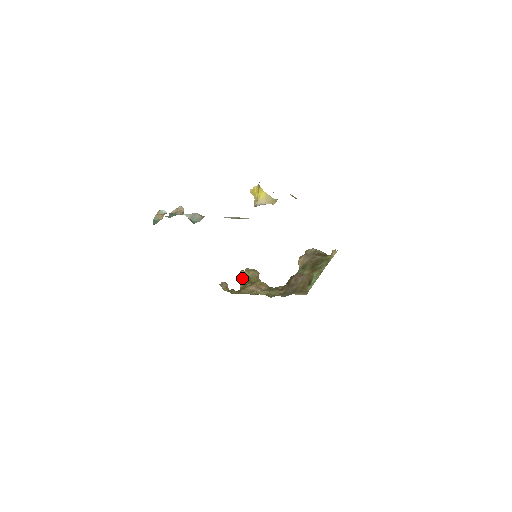
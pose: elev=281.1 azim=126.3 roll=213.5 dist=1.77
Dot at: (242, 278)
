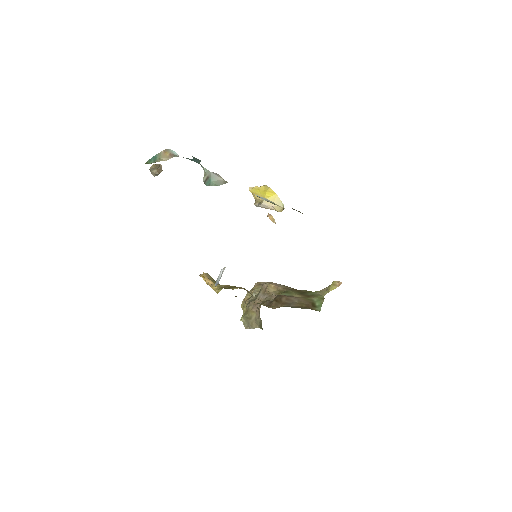
Dot at: (209, 280)
